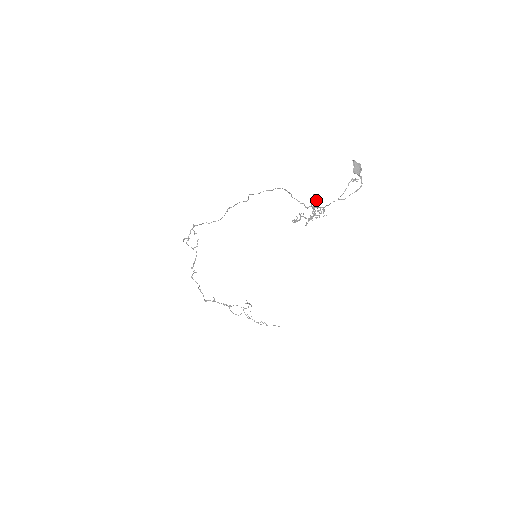
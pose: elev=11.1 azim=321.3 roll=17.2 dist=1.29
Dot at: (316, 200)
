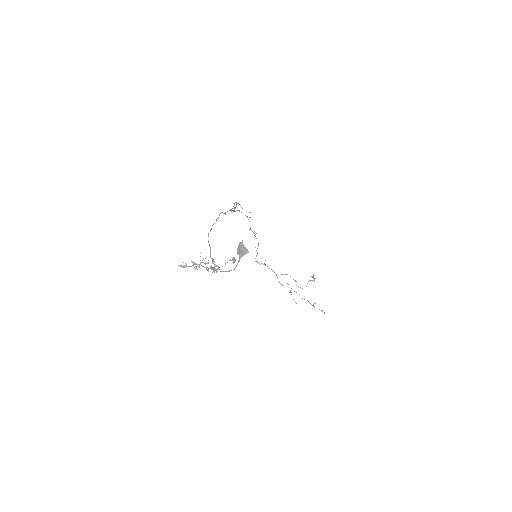
Dot at: occluded
